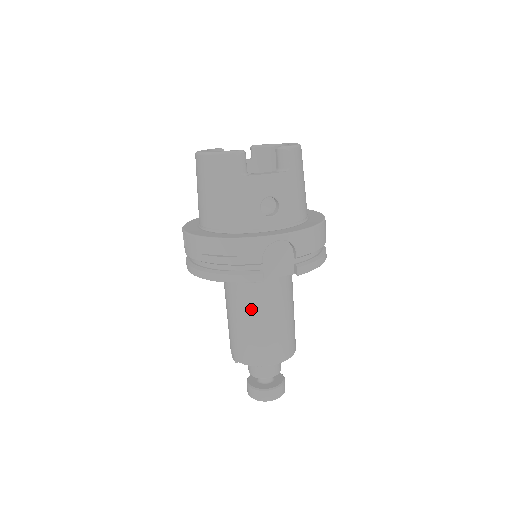
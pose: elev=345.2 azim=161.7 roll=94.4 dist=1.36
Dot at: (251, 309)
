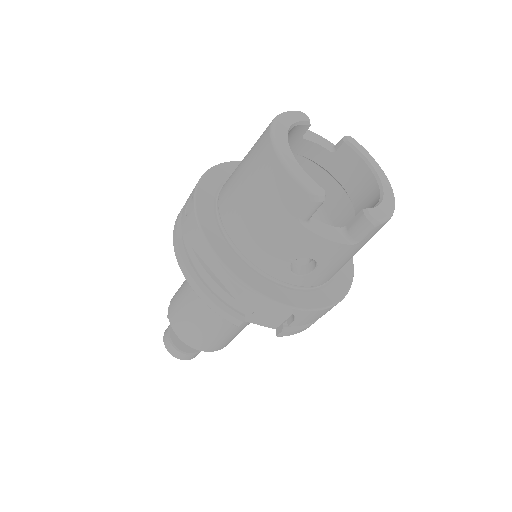
Dot at: occluded
